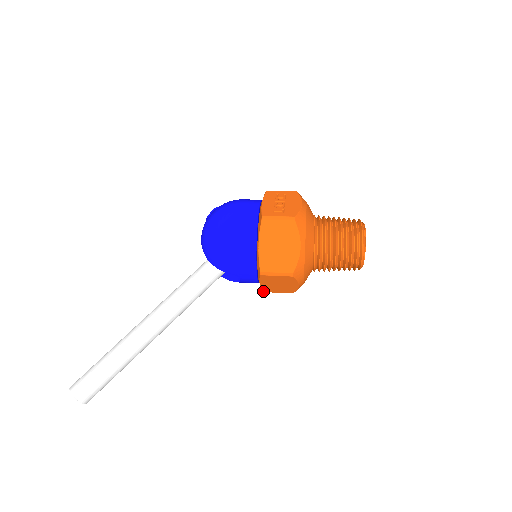
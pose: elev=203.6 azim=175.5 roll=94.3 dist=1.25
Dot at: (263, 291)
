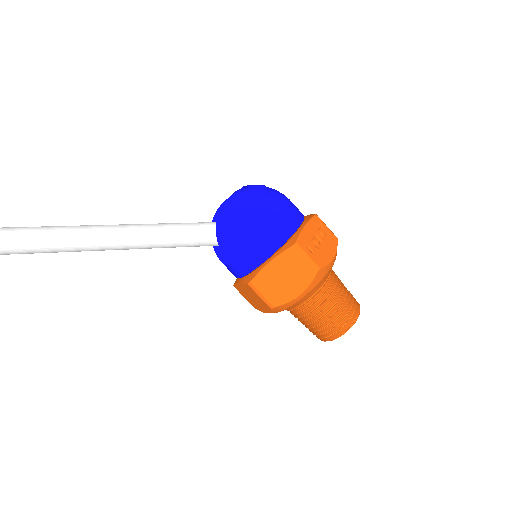
Dot at: (234, 285)
